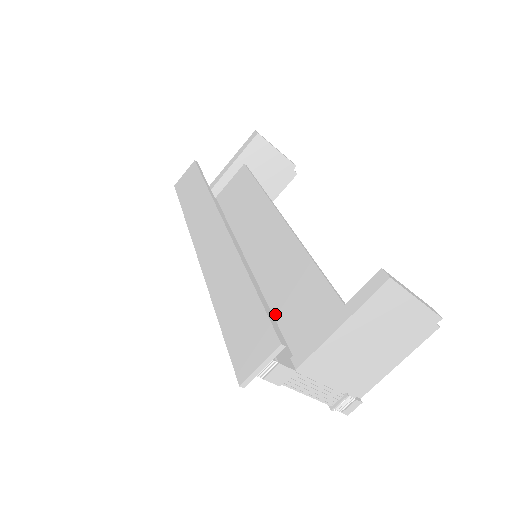
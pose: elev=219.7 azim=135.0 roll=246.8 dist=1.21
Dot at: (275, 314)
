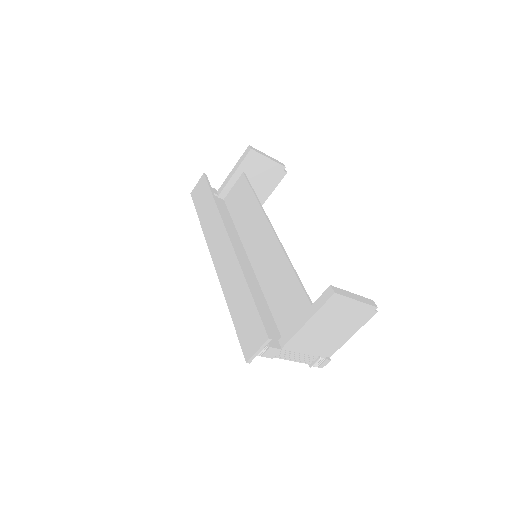
Dot at: (270, 305)
